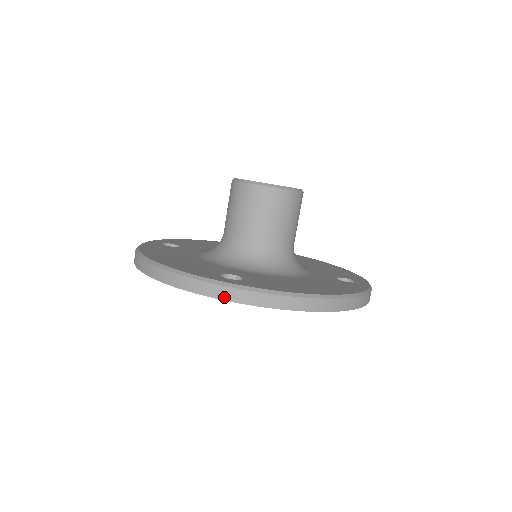
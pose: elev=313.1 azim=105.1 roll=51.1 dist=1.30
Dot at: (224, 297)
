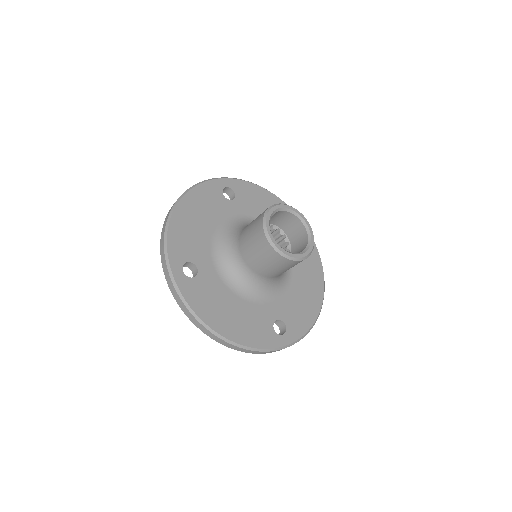
Dot at: (167, 279)
